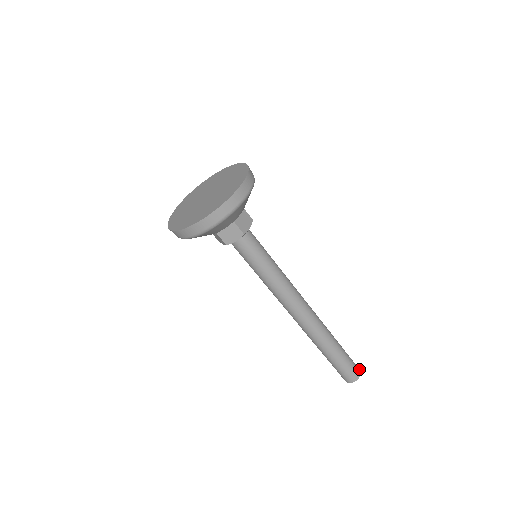
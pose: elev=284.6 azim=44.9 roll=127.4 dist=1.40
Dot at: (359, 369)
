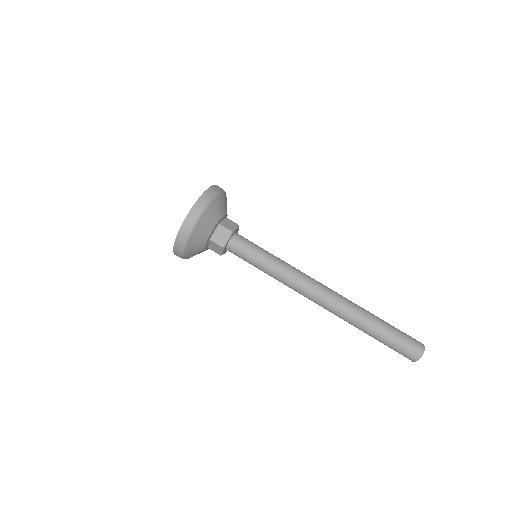
Dot at: (422, 348)
